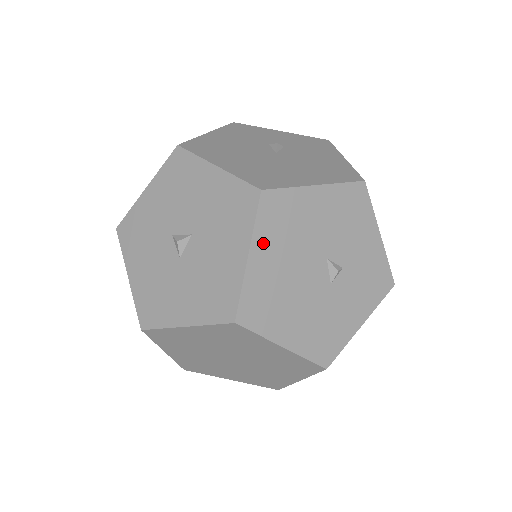
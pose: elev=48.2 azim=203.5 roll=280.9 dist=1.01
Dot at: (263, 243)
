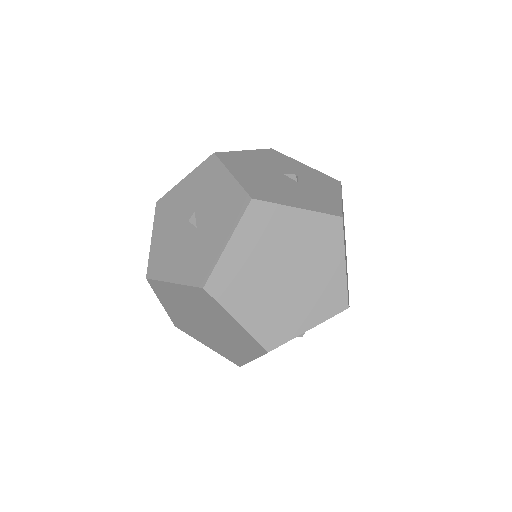
Dot at: (235, 169)
